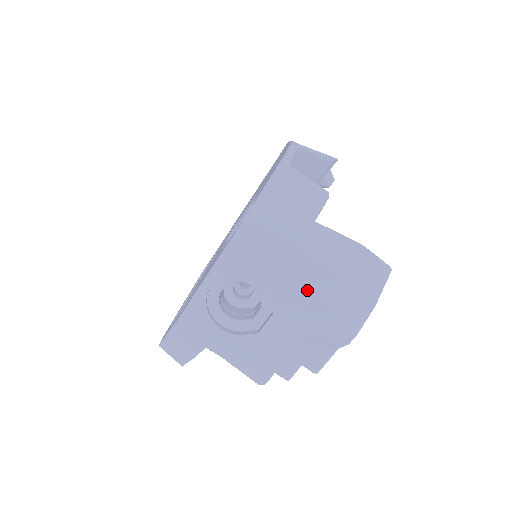
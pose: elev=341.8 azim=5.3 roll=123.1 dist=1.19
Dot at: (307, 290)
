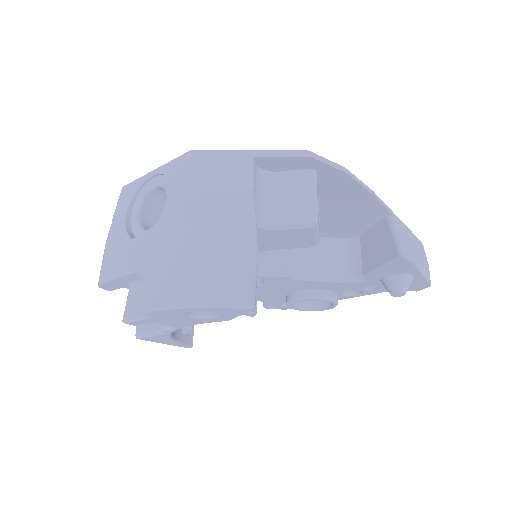
Dot at: (176, 233)
